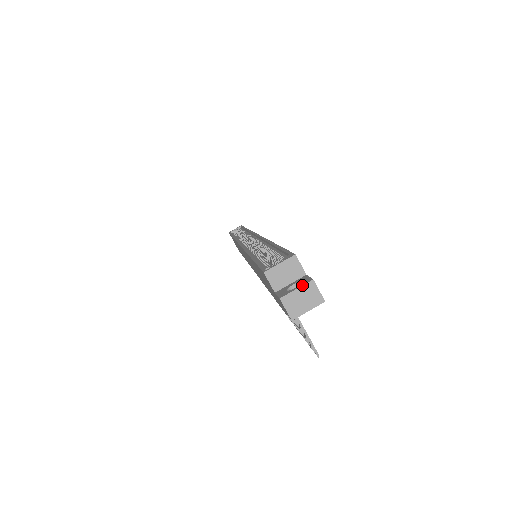
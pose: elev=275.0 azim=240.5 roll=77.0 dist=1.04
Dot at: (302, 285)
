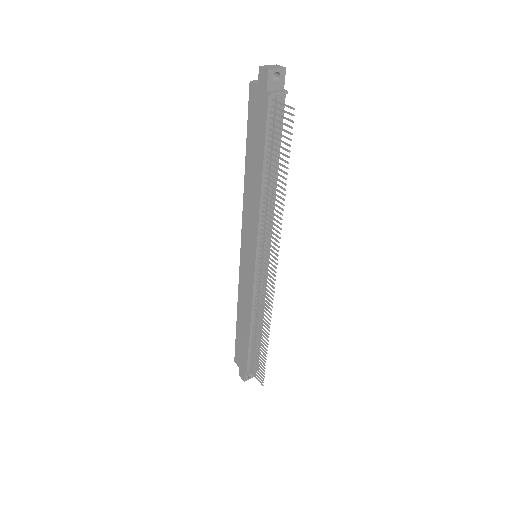
Dot at: (271, 65)
